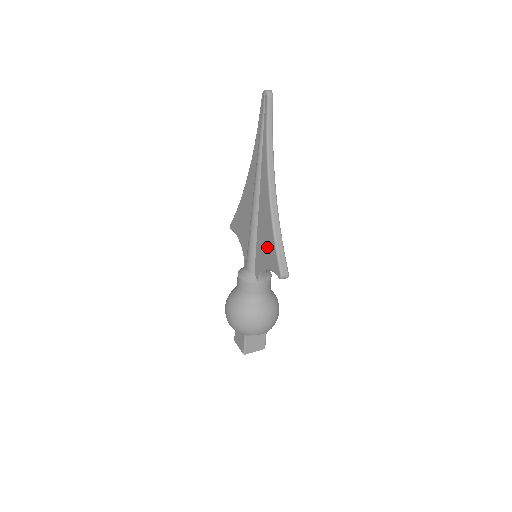
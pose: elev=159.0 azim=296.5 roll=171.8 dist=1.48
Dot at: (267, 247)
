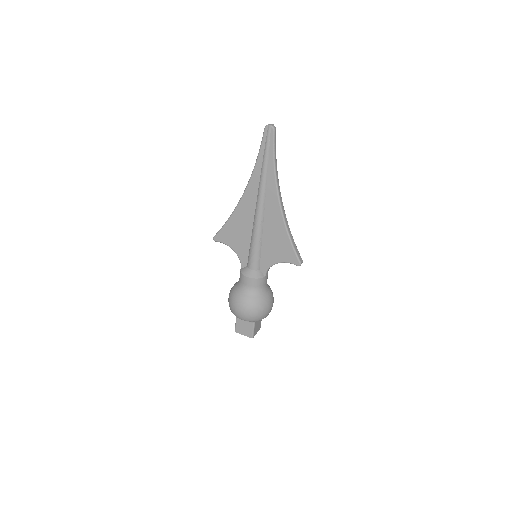
Dot at: (279, 246)
